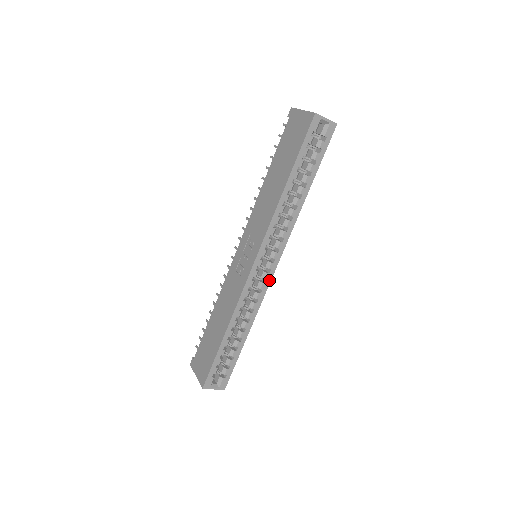
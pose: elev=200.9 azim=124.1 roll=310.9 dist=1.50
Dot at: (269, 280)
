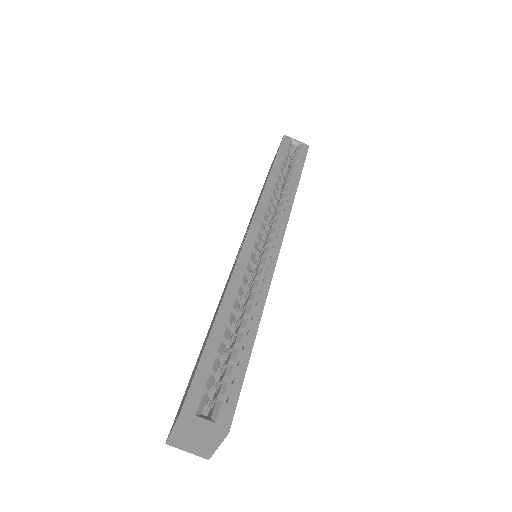
Dot at: (275, 256)
